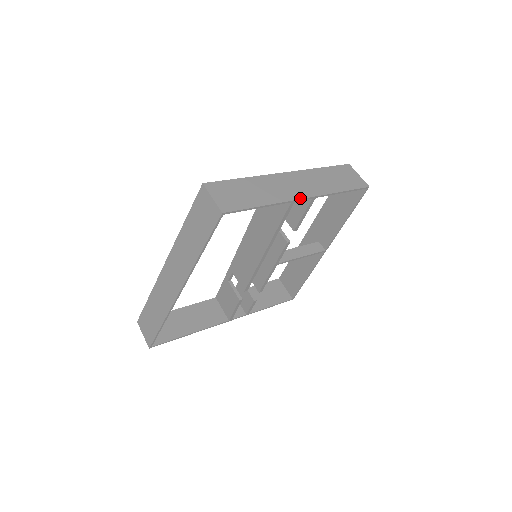
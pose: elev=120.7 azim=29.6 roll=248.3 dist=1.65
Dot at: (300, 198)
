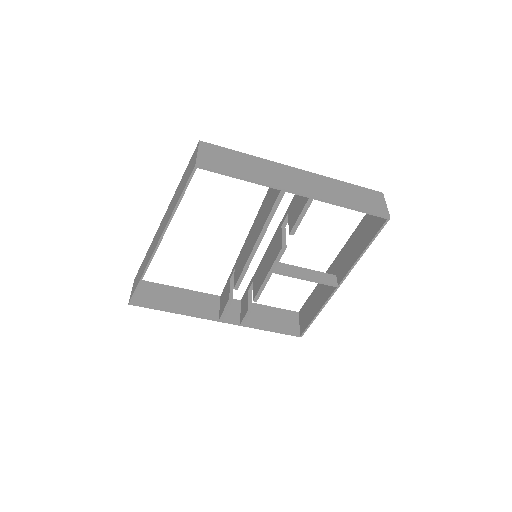
Dot at: (293, 190)
